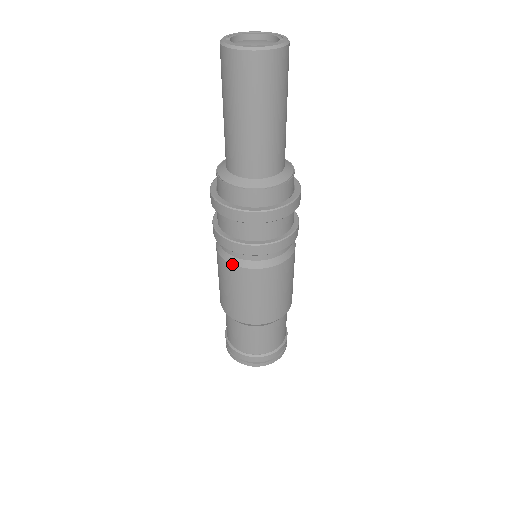
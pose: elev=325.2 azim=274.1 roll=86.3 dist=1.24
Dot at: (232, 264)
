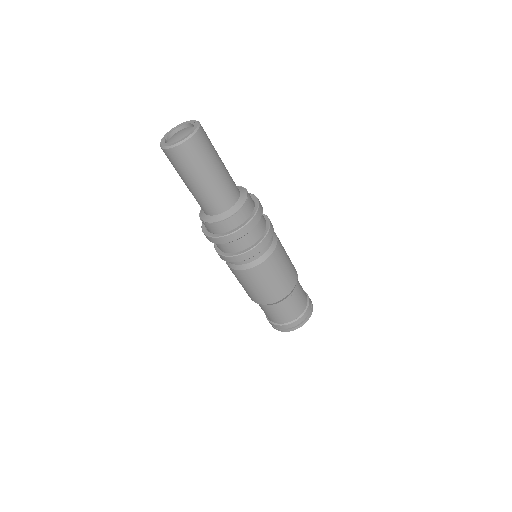
Dot at: (232, 268)
